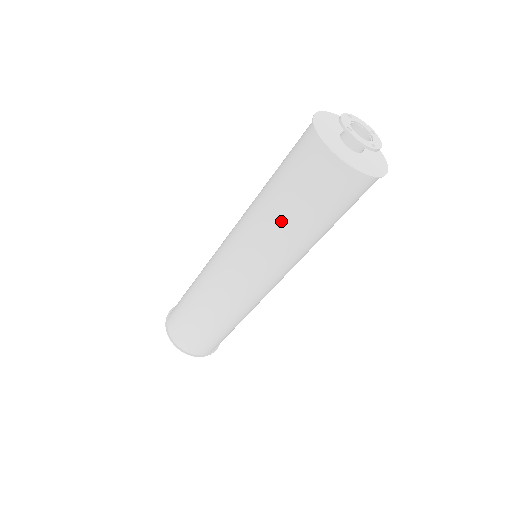
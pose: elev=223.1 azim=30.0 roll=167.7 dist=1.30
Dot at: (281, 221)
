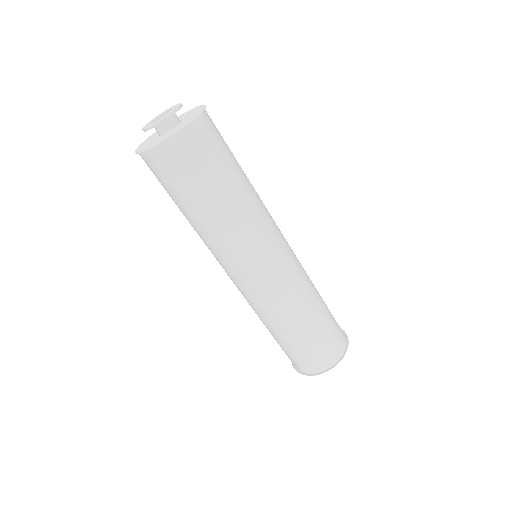
Dot at: (225, 208)
